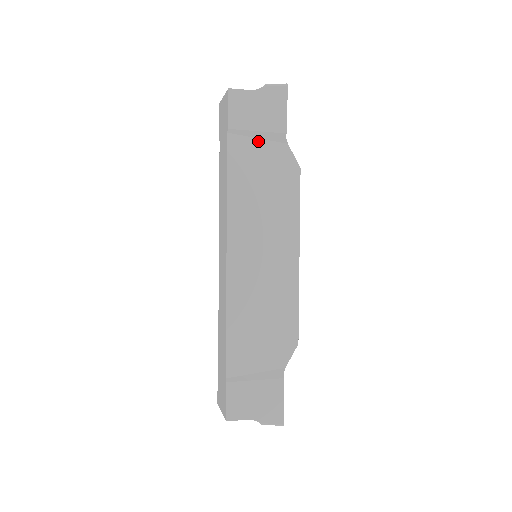
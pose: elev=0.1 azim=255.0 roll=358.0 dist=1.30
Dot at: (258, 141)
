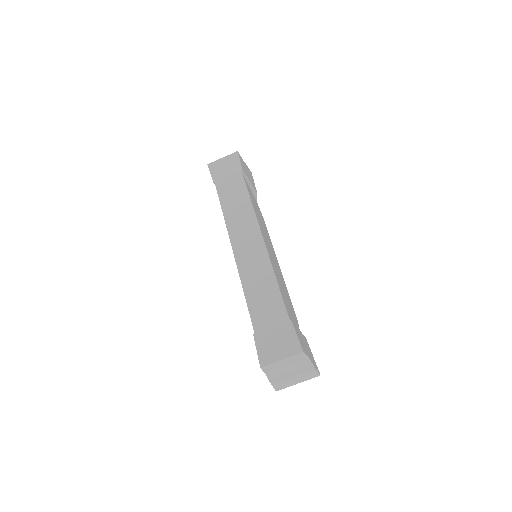
Dot at: (250, 188)
